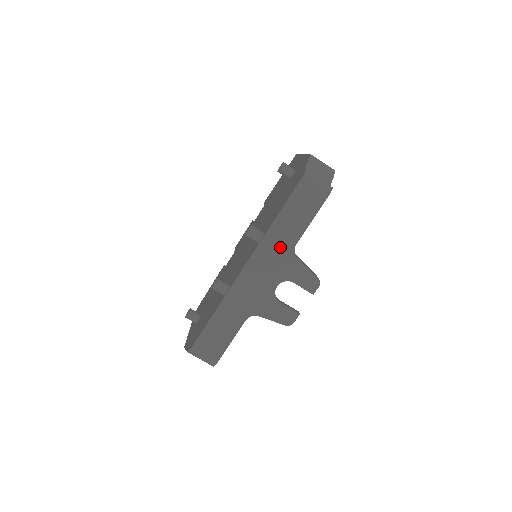
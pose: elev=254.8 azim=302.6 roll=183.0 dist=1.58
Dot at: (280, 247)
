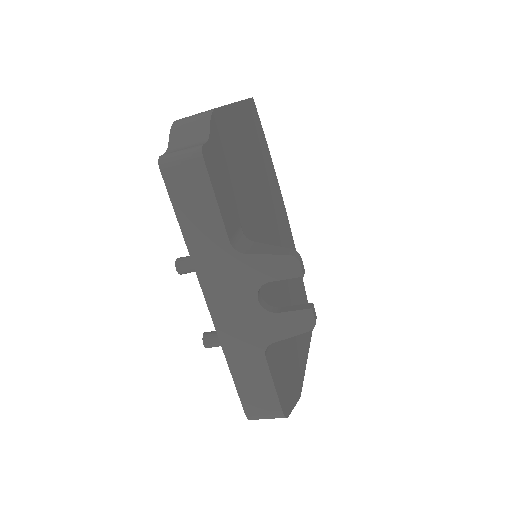
Dot at: (218, 259)
